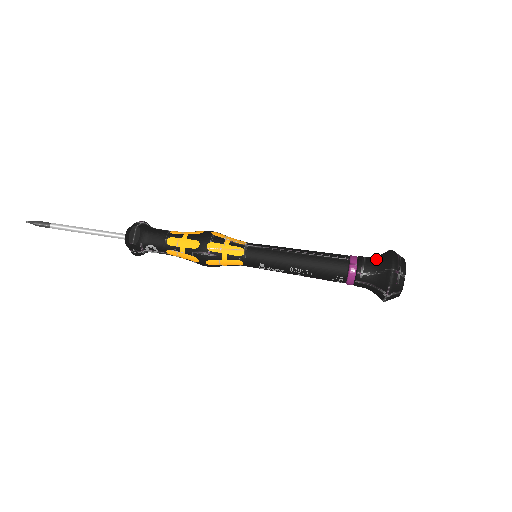
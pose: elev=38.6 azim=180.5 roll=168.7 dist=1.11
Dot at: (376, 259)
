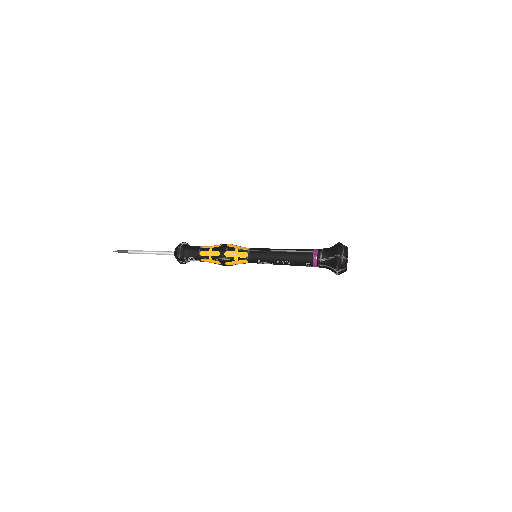
Dot at: (329, 250)
